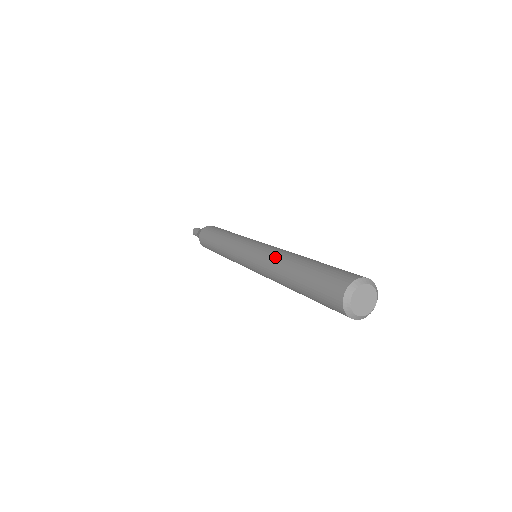
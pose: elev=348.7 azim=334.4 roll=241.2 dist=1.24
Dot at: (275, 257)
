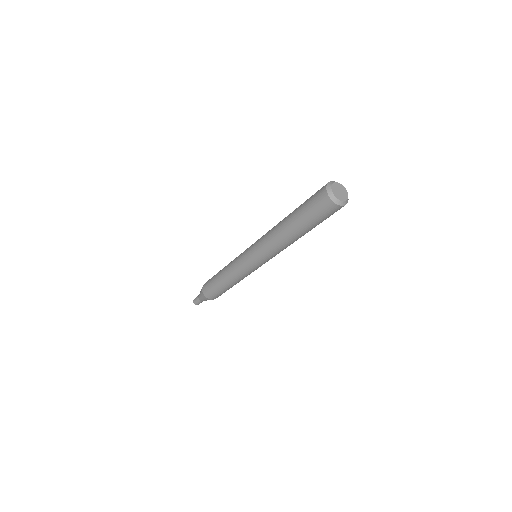
Dot at: (272, 228)
